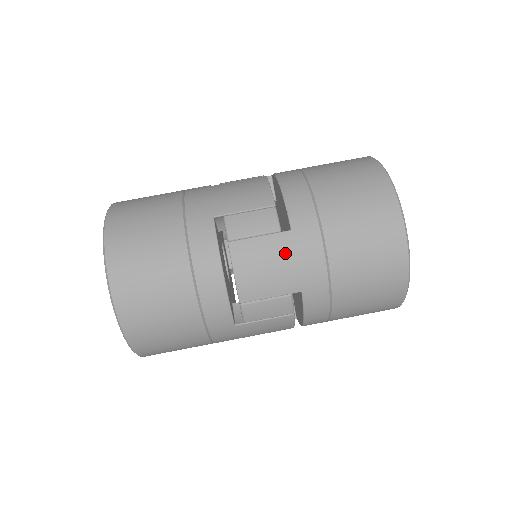
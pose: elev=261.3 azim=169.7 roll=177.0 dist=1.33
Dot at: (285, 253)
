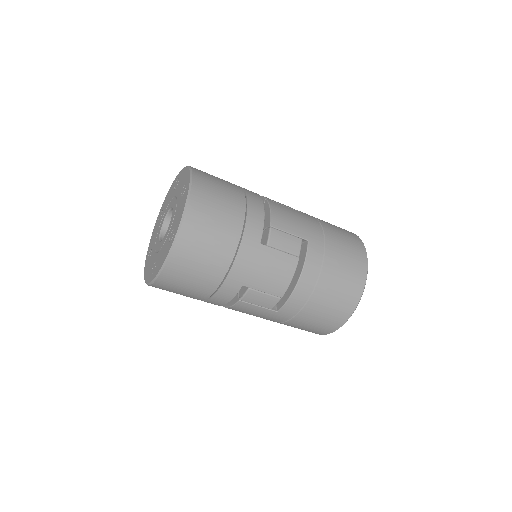
Dot at: (300, 217)
